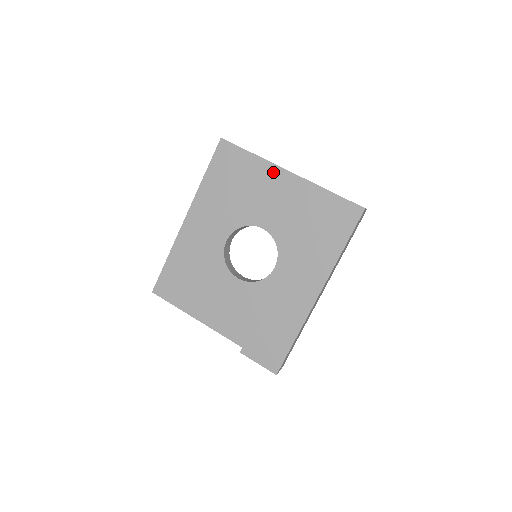
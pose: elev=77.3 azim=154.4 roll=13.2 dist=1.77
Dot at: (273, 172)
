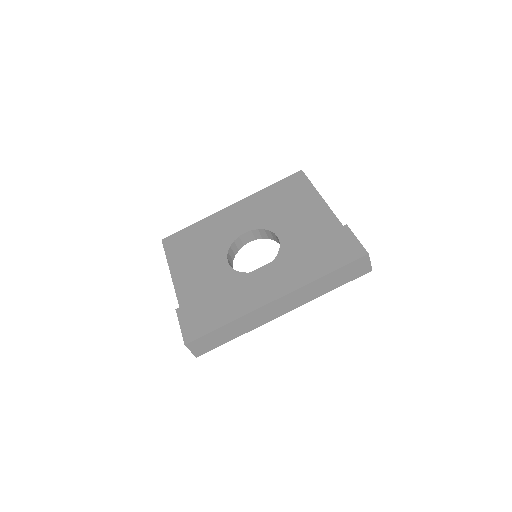
Dot at: (319, 205)
